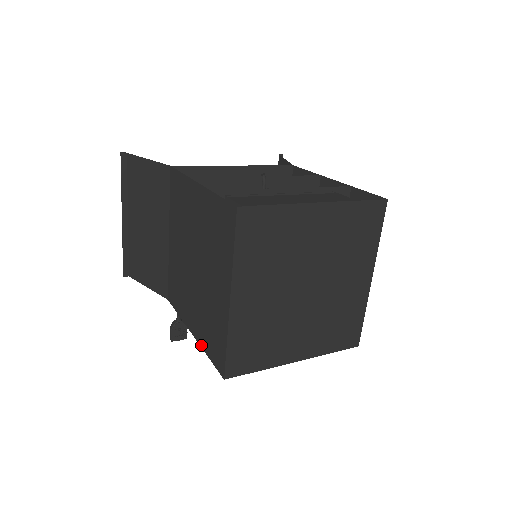
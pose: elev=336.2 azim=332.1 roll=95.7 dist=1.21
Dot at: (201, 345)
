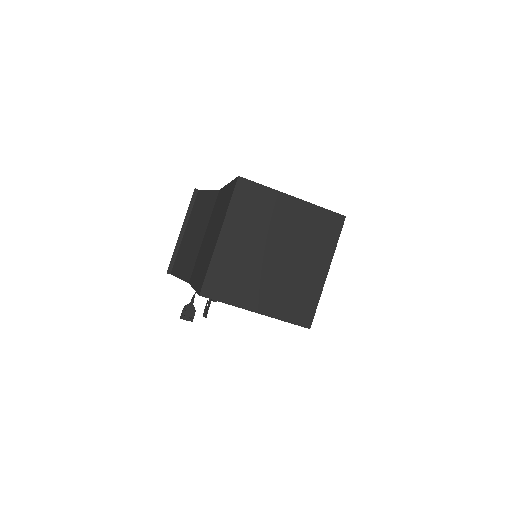
Dot at: (195, 289)
